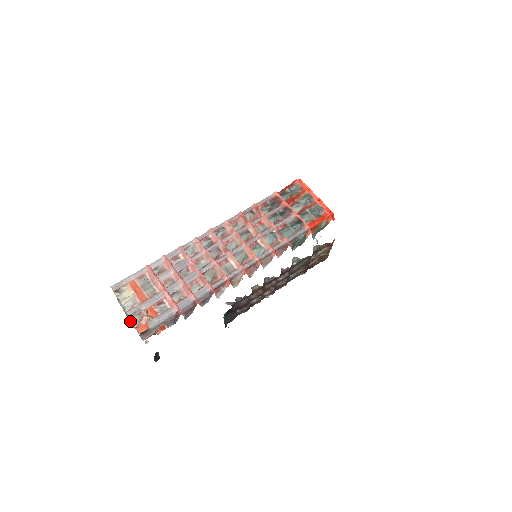
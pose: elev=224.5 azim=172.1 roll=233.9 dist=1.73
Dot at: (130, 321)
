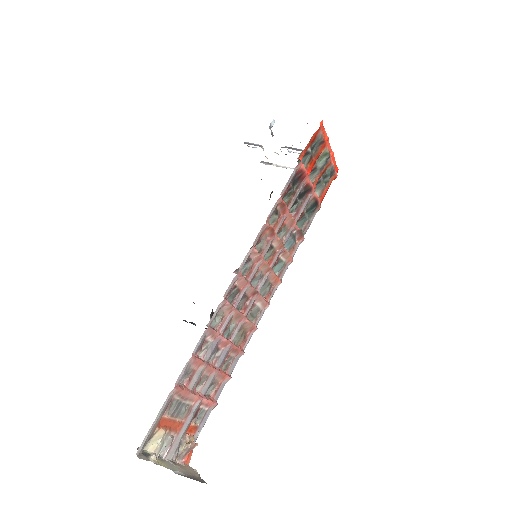
Dot at: (194, 476)
